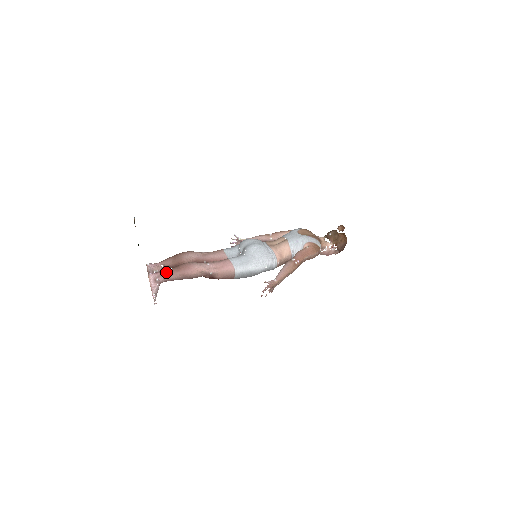
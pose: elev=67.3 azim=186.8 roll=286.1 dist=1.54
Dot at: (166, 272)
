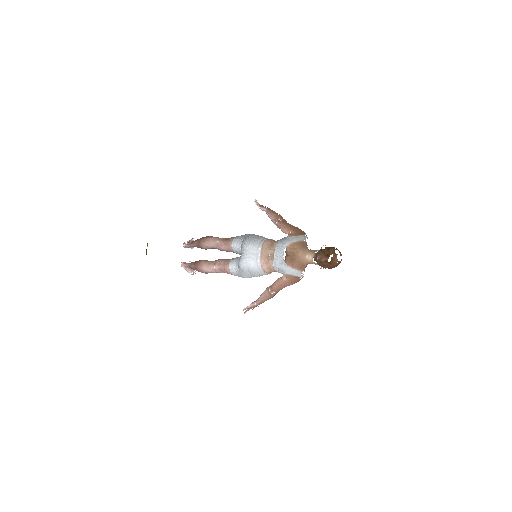
Dot at: (190, 266)
